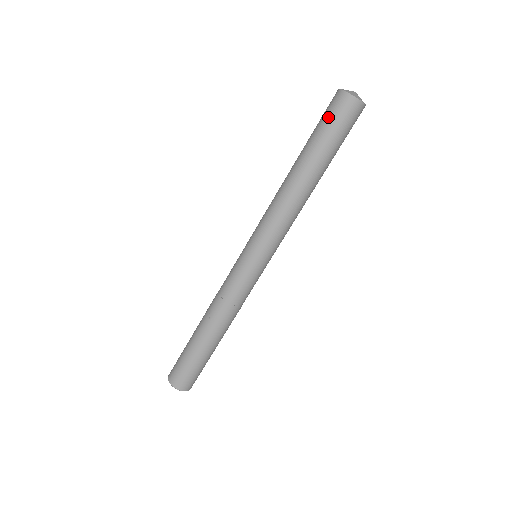
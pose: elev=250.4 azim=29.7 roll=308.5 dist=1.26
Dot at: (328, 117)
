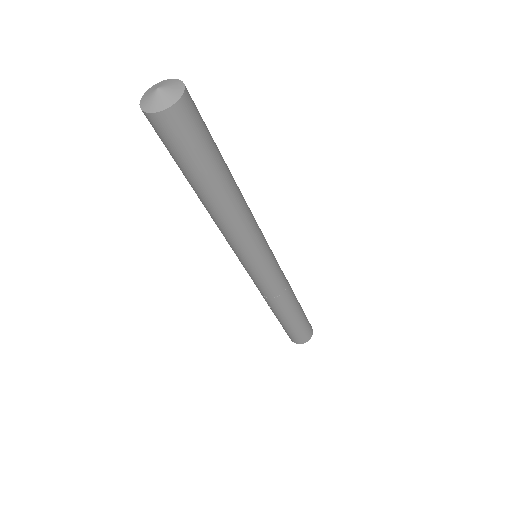
Dot at: occluded
